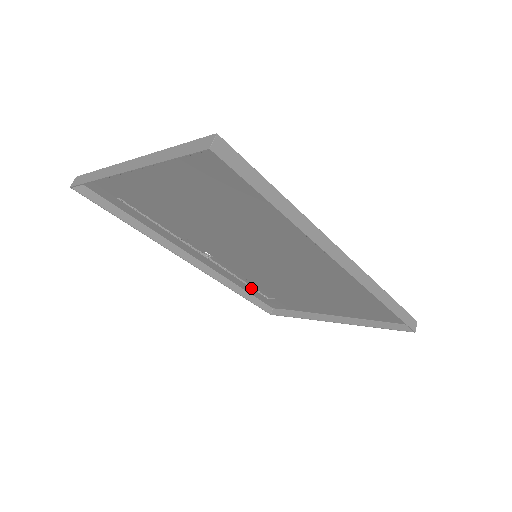
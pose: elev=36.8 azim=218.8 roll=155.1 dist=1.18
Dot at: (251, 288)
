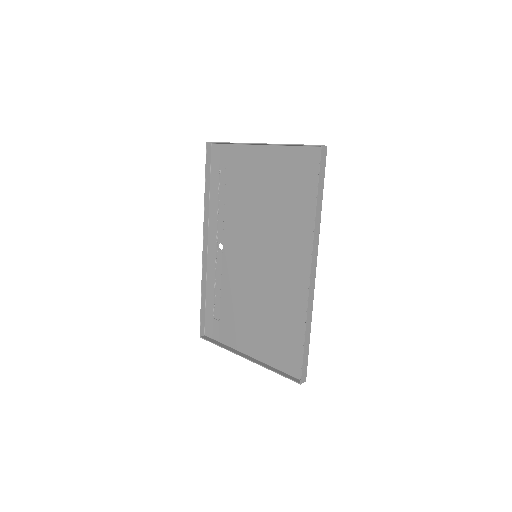
Dot at: (213, 299)
